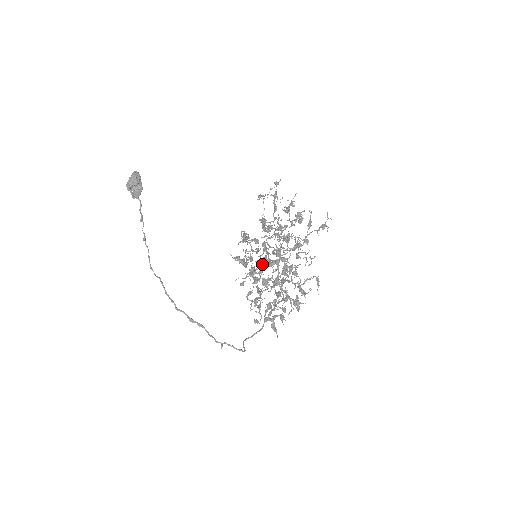
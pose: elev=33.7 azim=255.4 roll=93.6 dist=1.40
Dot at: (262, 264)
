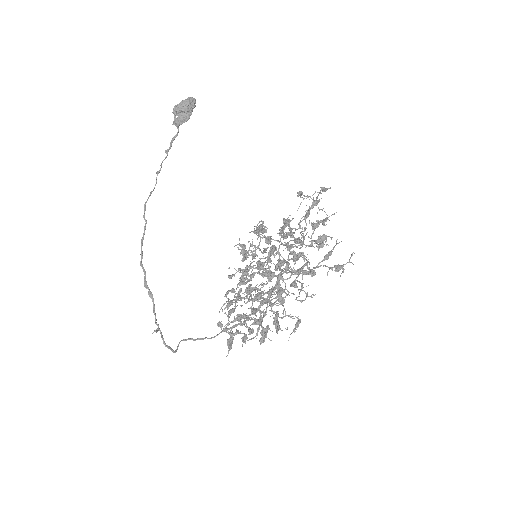
Dot at: (257, 268)
